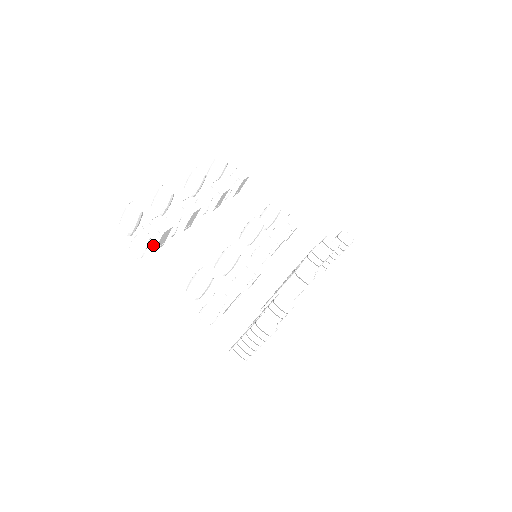
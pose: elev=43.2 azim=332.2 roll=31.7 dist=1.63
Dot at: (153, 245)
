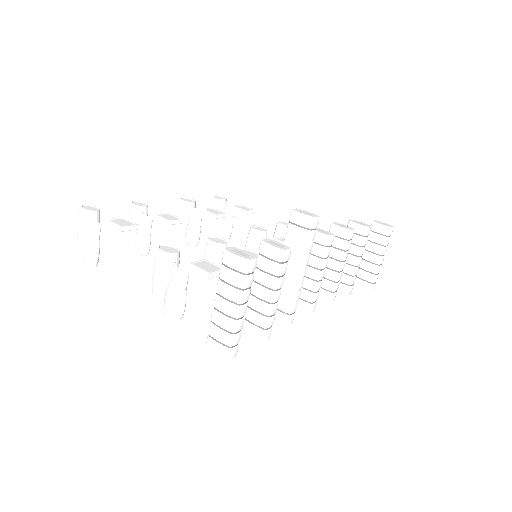
Dot at: (116, 254)
